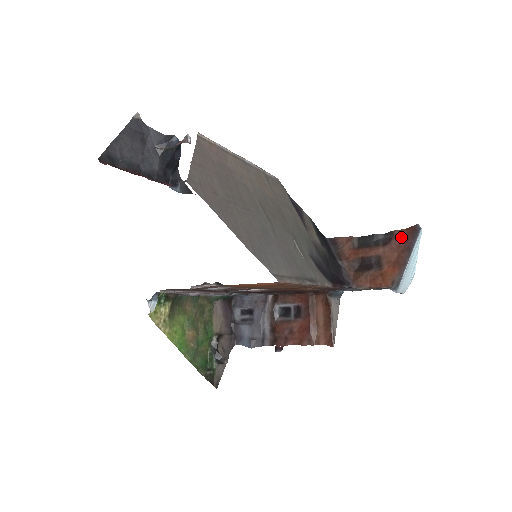
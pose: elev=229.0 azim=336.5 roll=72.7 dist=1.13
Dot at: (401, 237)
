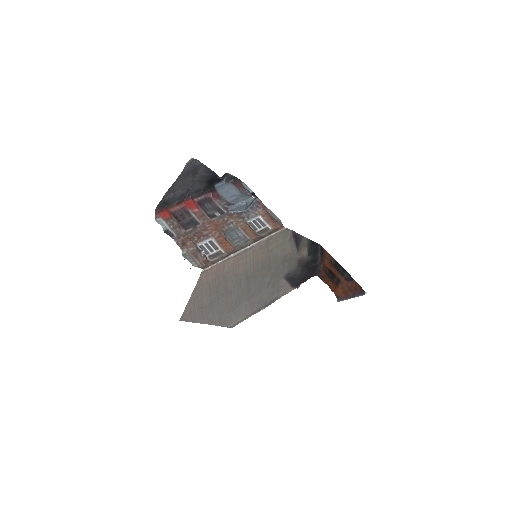
Dot at: (355, 286)
